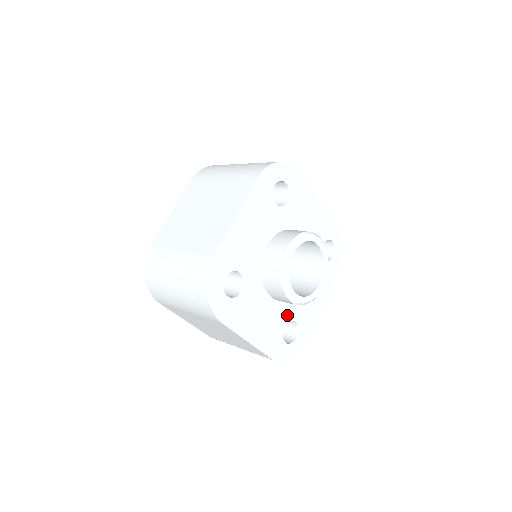
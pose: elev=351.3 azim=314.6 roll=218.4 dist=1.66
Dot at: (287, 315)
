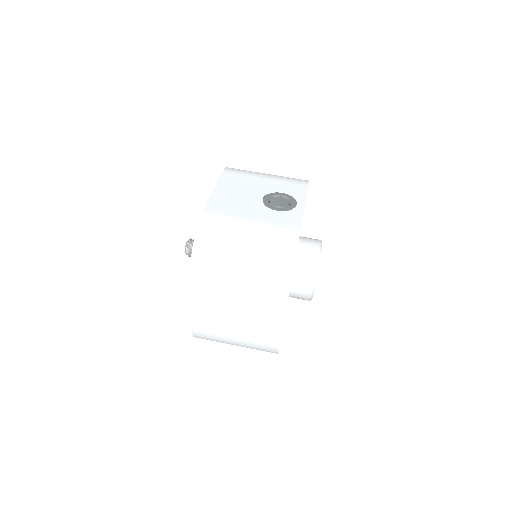
Dot at: occluded
